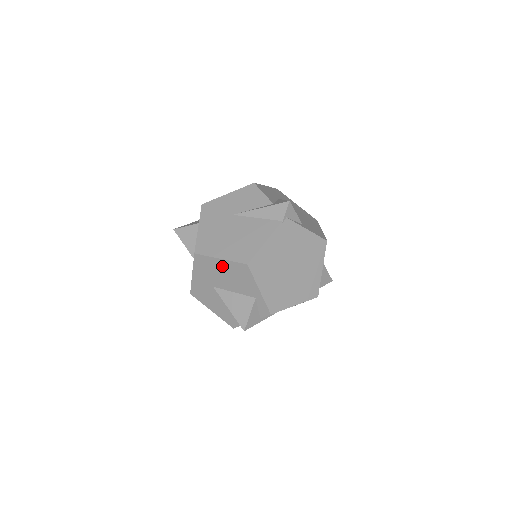
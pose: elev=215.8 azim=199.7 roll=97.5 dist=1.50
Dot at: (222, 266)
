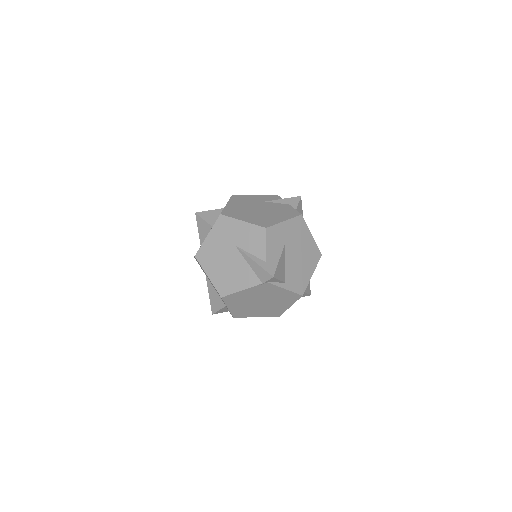
Dot at: occluded
